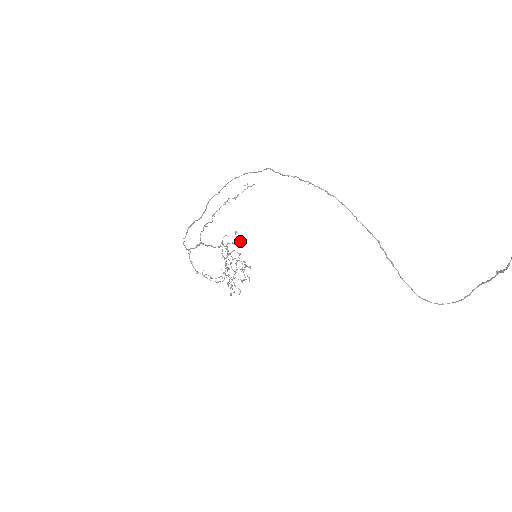
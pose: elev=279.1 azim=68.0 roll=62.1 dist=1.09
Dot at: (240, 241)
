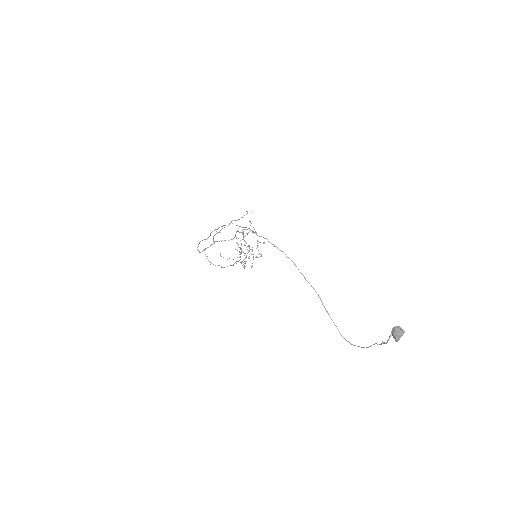
Dot at: occluded
